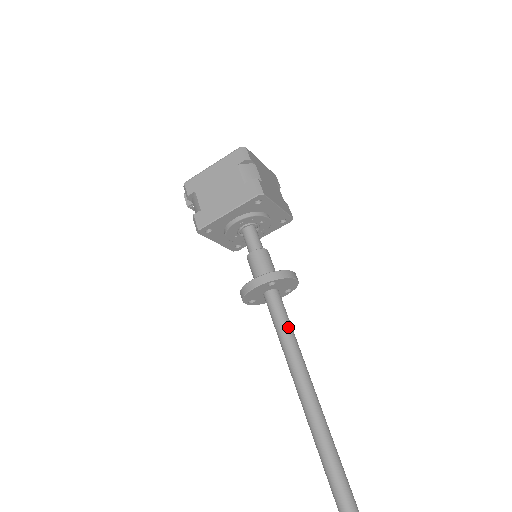
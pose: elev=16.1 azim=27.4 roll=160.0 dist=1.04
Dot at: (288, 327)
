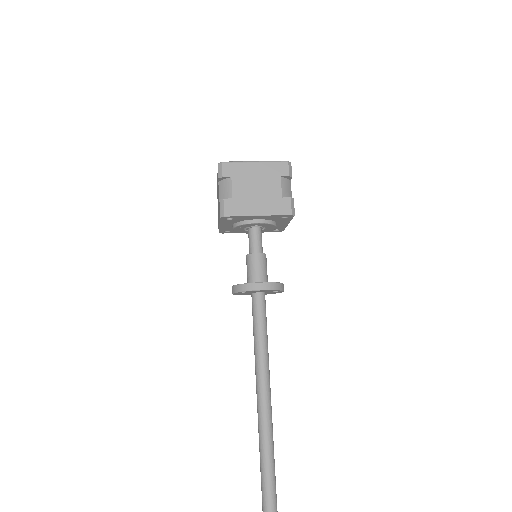
Dot at: (257, 329)
